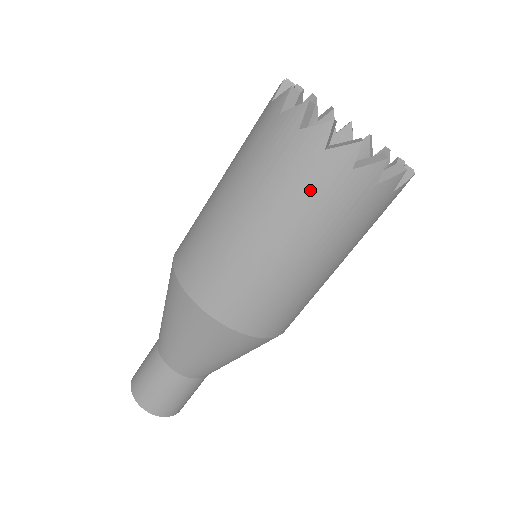
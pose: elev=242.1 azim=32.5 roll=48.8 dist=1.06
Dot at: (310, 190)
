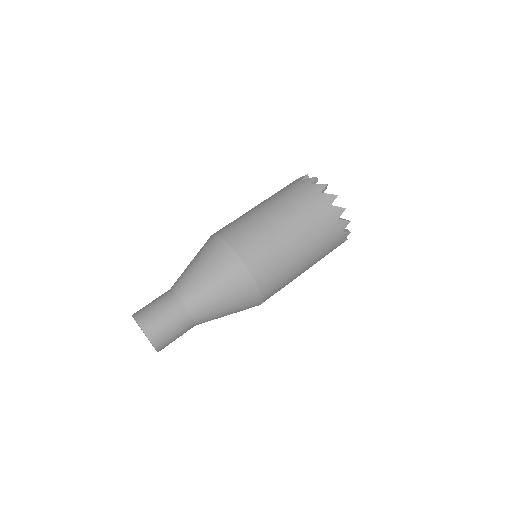
Dot at: (320, 220)
